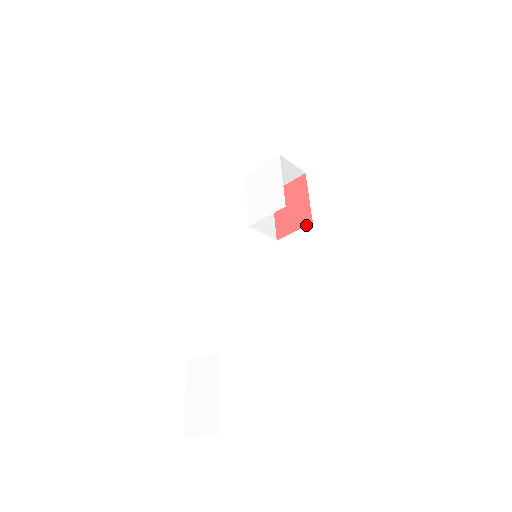
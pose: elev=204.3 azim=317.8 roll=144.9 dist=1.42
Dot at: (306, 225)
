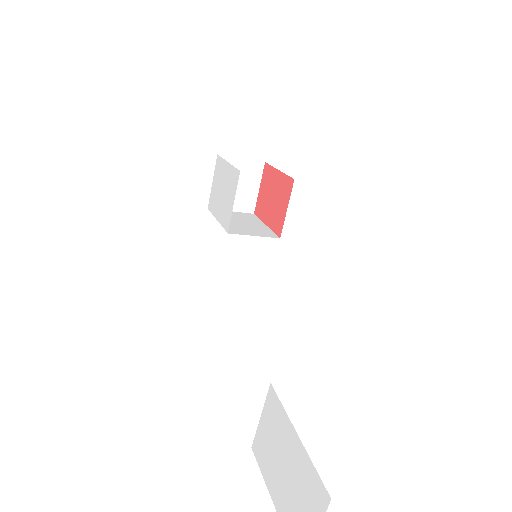
Dot at: (291, 189)
